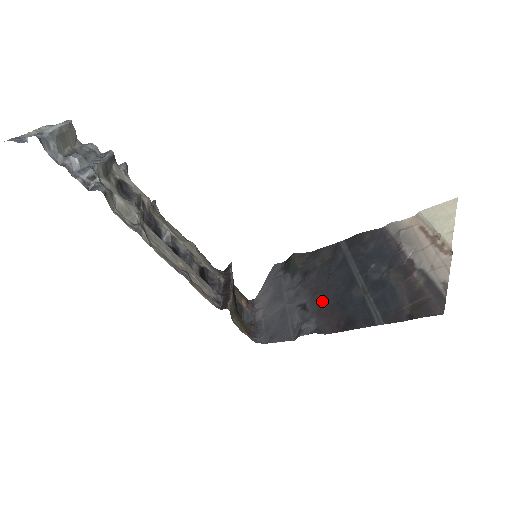
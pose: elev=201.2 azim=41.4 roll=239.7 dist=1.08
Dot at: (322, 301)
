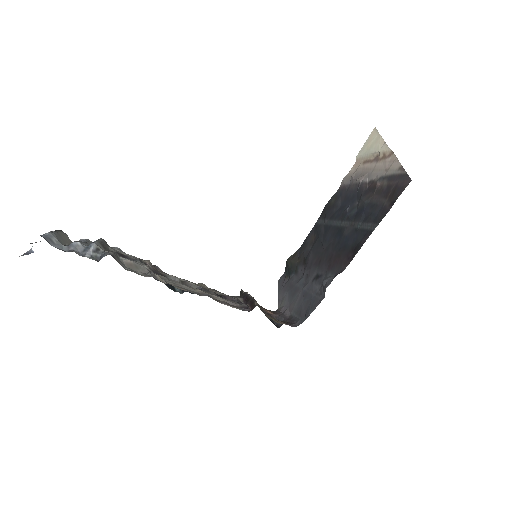
Dot at: (327, 260)
